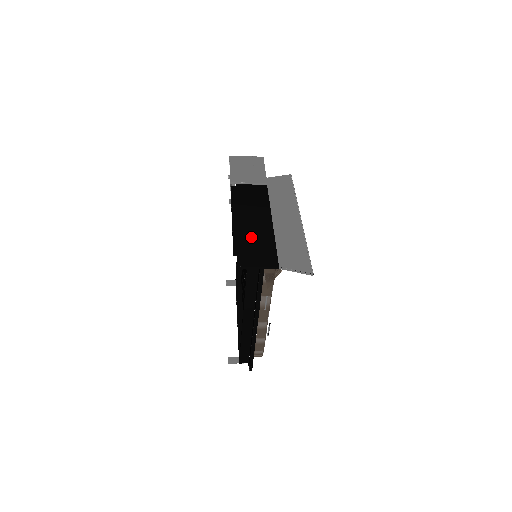
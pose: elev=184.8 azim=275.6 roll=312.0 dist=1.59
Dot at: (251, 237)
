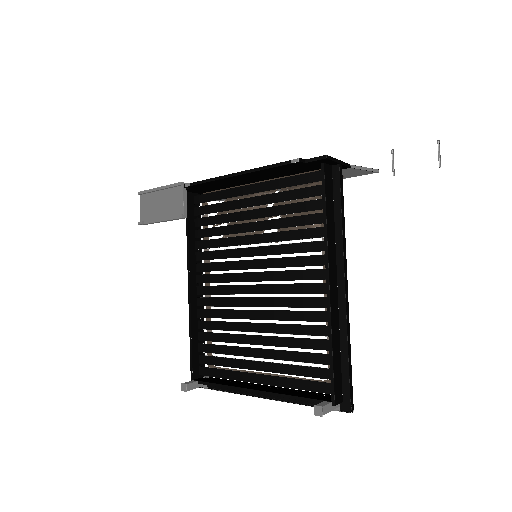
Dot at: occluded
